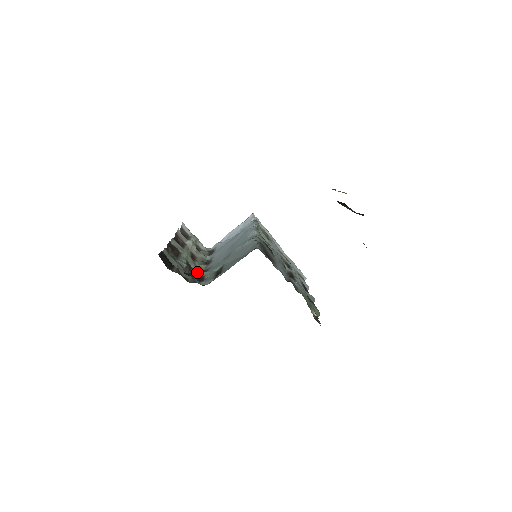
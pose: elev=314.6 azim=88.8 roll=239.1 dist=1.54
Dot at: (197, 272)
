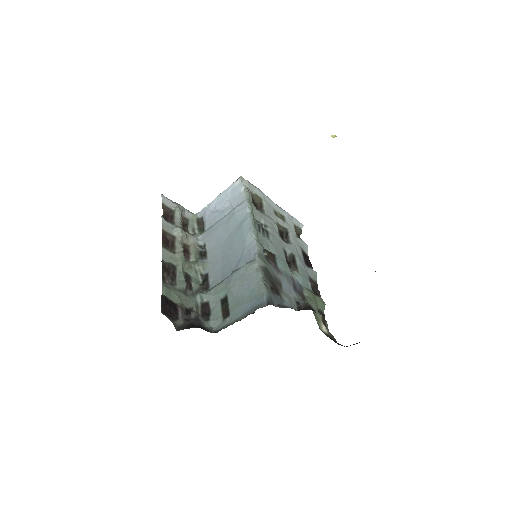
Dot at: (199, 293)
